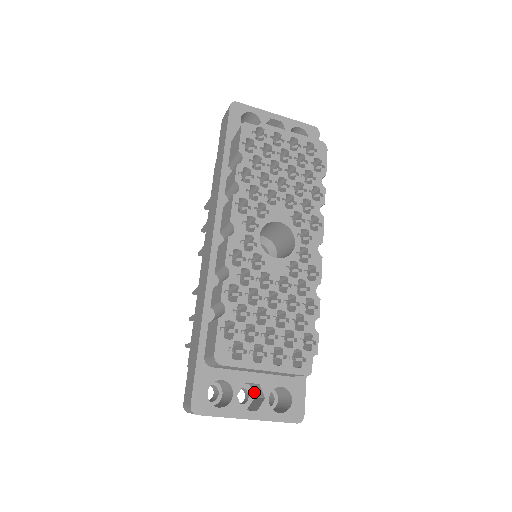
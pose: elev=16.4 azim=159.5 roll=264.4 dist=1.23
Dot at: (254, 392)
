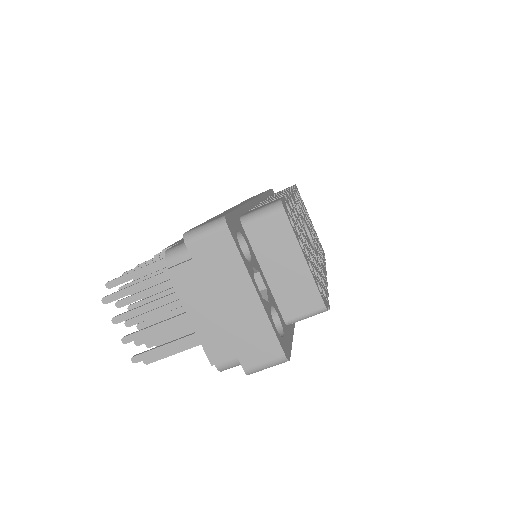
Dot at: occluded
